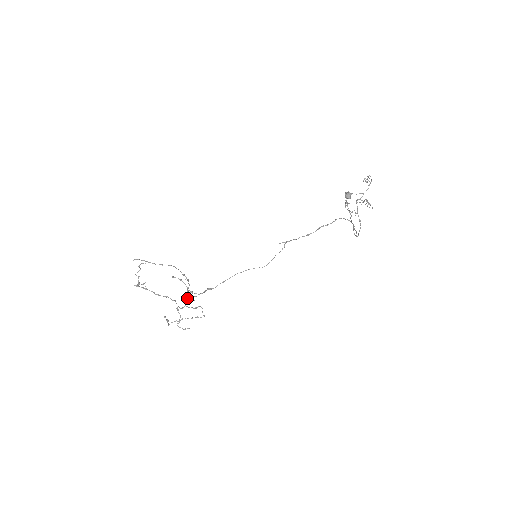
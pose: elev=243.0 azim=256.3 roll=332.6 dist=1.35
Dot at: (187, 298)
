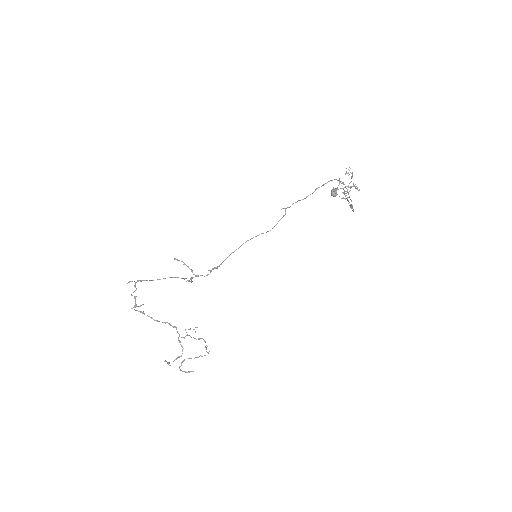
Dot at: (188, 329)
